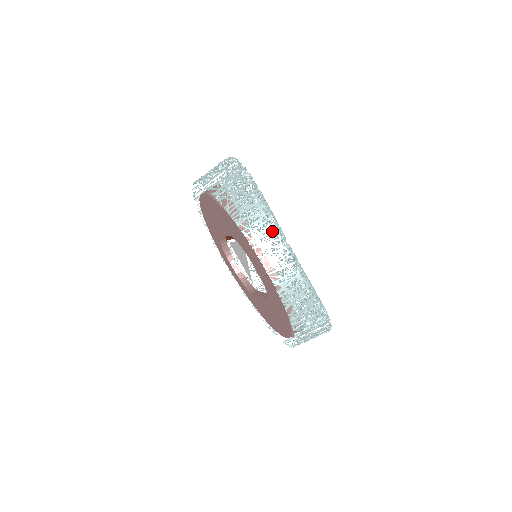
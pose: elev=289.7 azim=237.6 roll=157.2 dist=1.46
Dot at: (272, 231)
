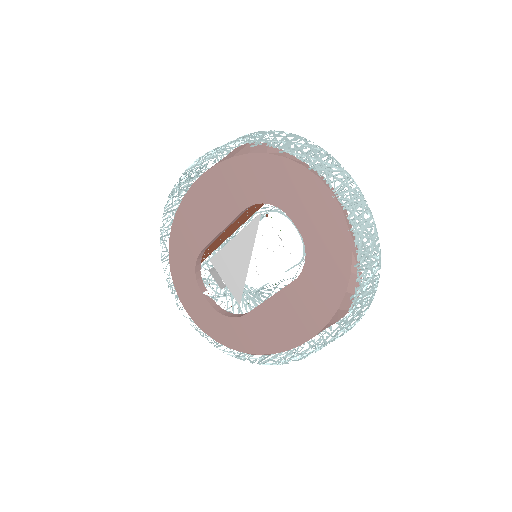
Dot at: (328, 158)
